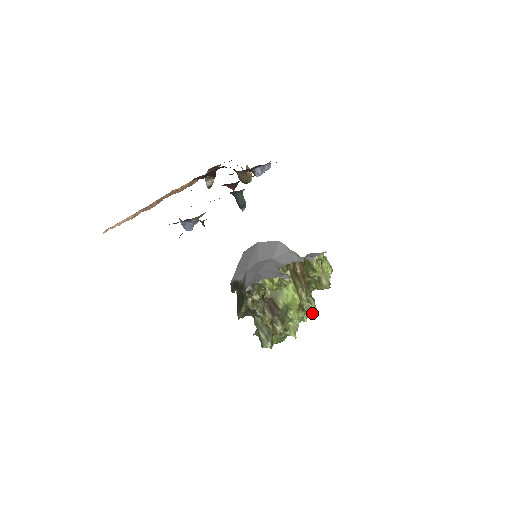
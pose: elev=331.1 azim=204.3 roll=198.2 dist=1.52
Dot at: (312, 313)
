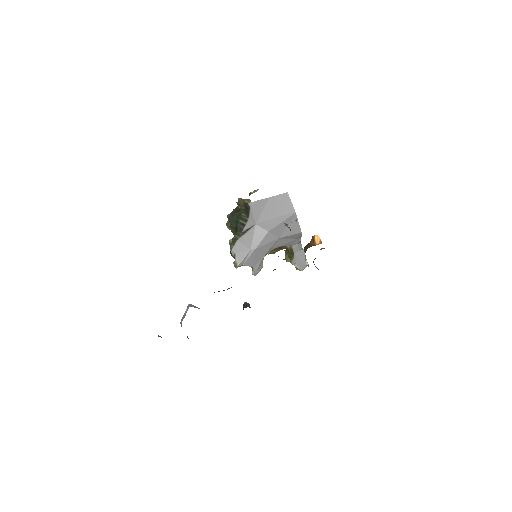
Dot at: occluded
